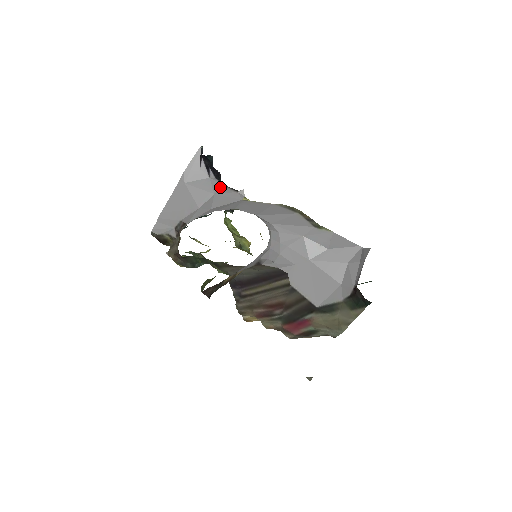
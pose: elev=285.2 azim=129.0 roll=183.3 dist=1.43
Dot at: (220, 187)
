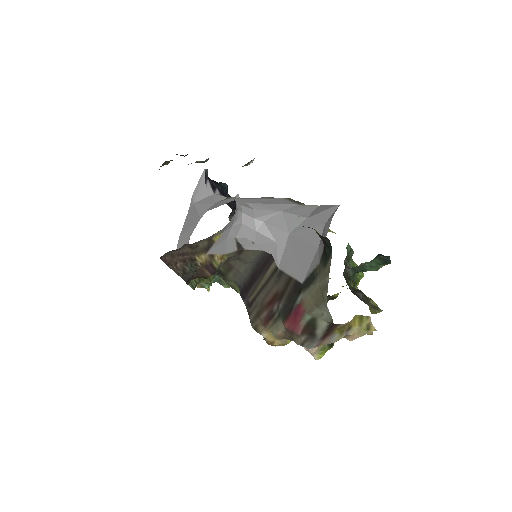
Dot at: (222, 199)
